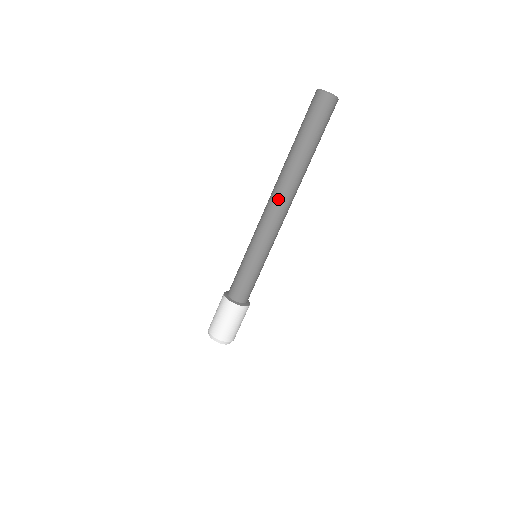
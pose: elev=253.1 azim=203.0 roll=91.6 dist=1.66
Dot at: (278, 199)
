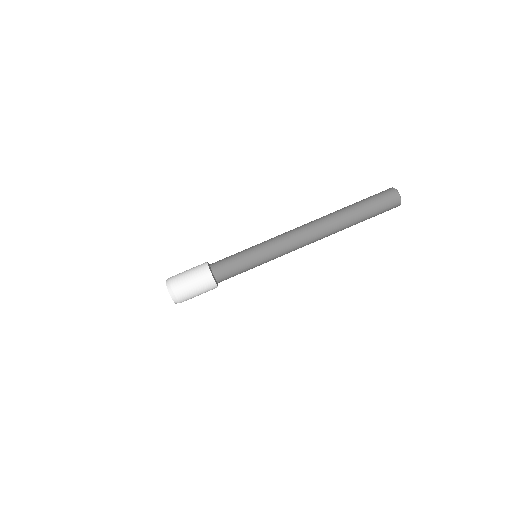
Dot at: (307, 226)
